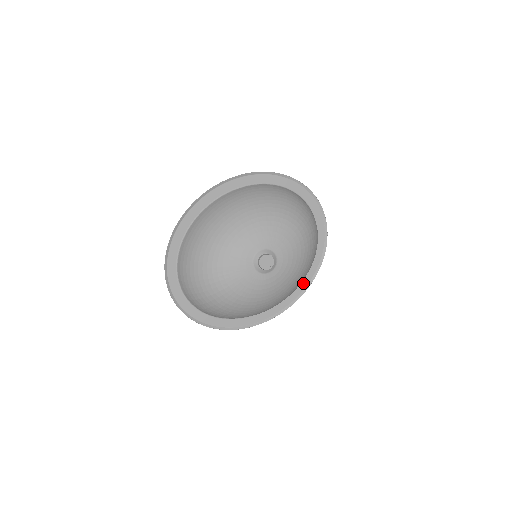
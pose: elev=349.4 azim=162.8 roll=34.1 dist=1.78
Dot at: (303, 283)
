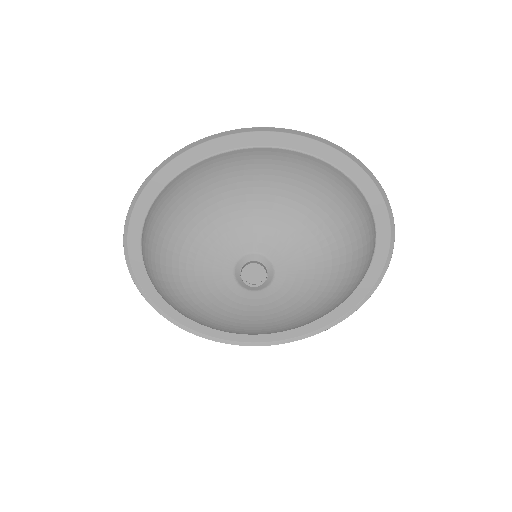
Dot at: (309, 326)
